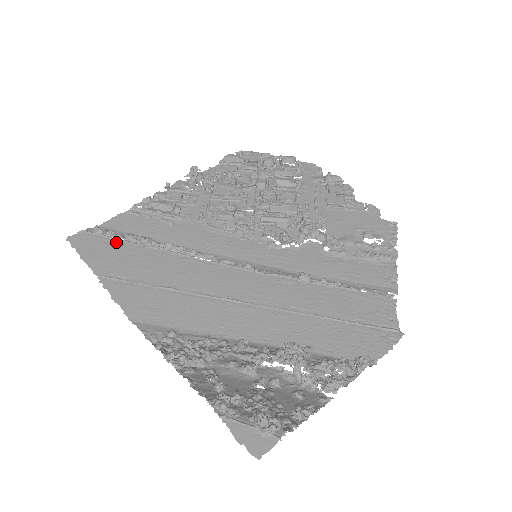
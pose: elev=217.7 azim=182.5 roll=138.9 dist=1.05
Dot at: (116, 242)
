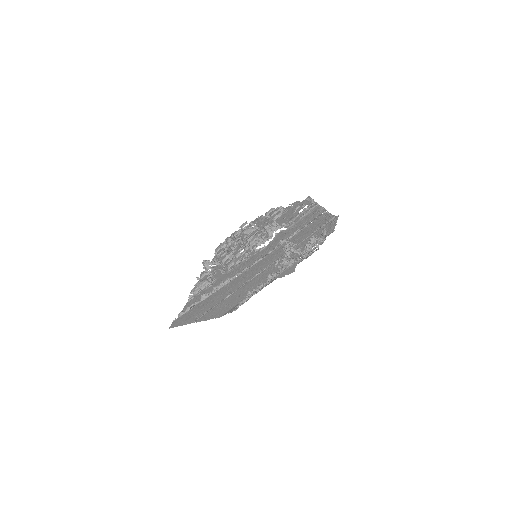
Dot at: (192, 309)
